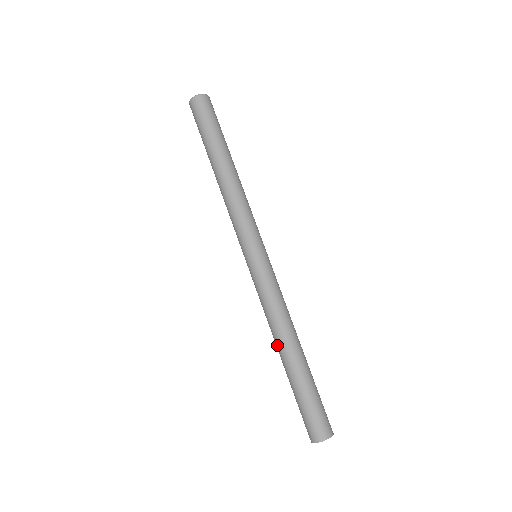
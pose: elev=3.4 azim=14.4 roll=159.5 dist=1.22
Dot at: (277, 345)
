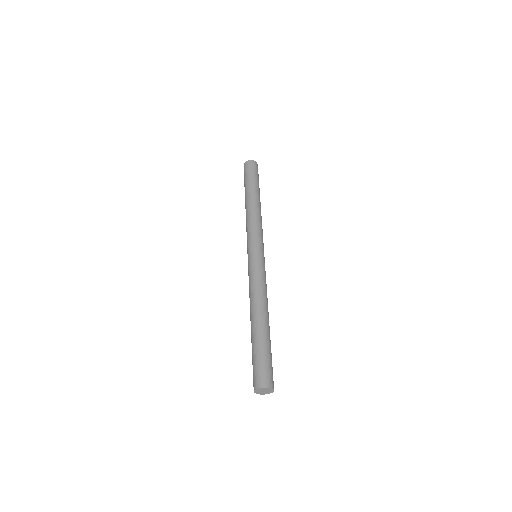
Dot at: (251, 313)
